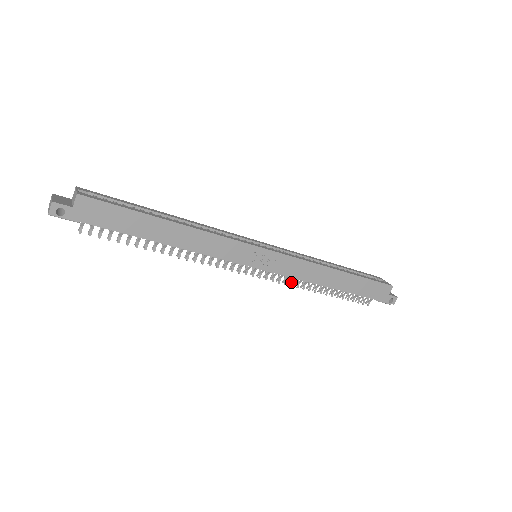
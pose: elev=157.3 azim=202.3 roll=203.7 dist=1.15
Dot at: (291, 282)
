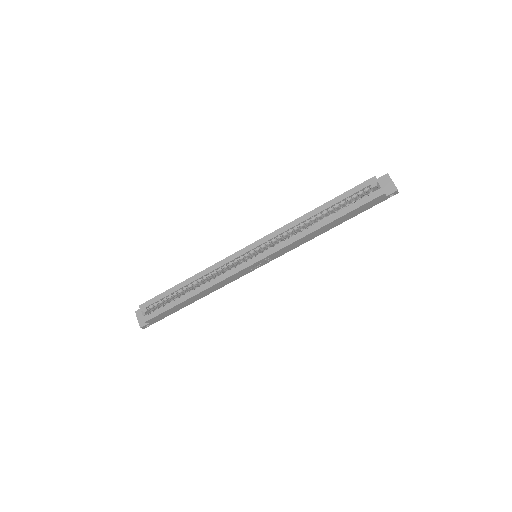
Dot at: occluded
